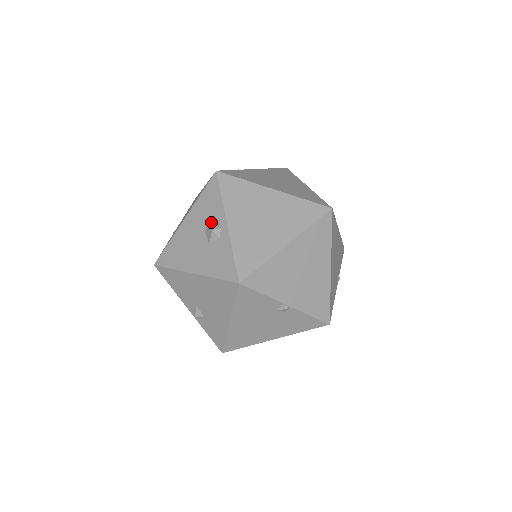
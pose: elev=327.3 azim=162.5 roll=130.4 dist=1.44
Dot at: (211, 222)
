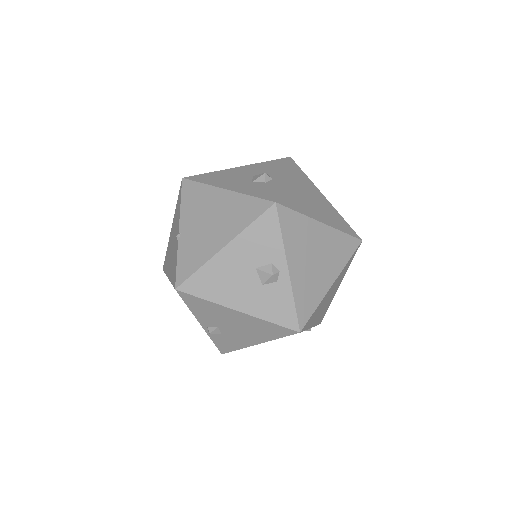
Dot at: (266, 261)
